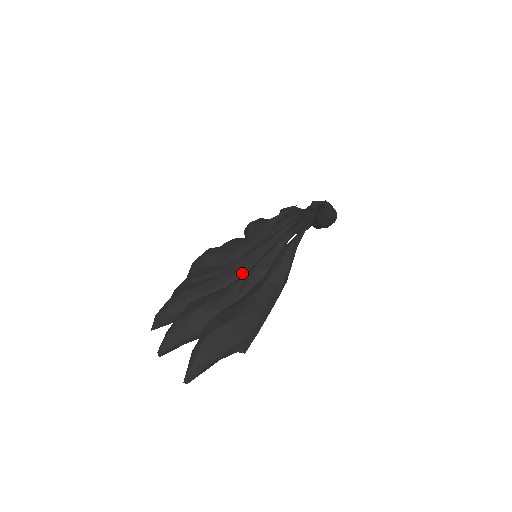
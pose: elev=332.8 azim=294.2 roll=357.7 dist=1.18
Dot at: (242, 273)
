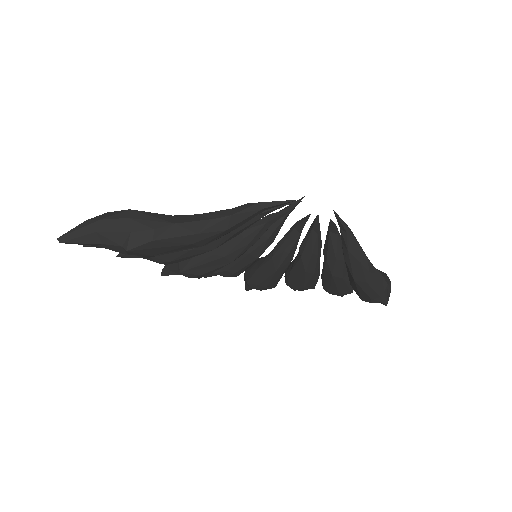
Dot at: occluded
